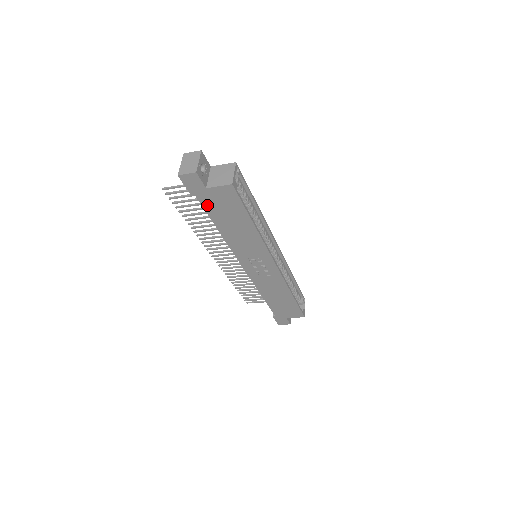
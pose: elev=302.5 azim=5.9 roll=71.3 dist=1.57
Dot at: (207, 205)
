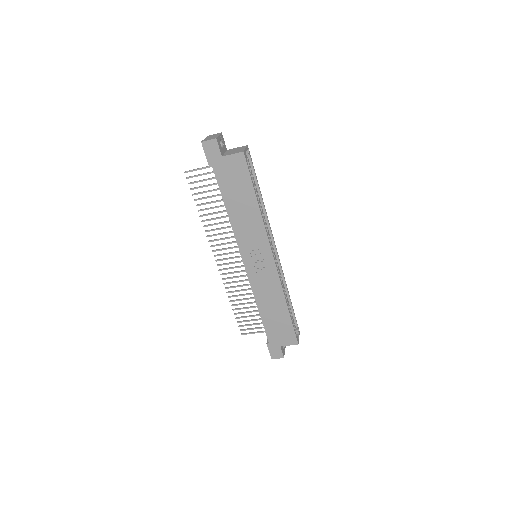
Dot at: (220, 177)
